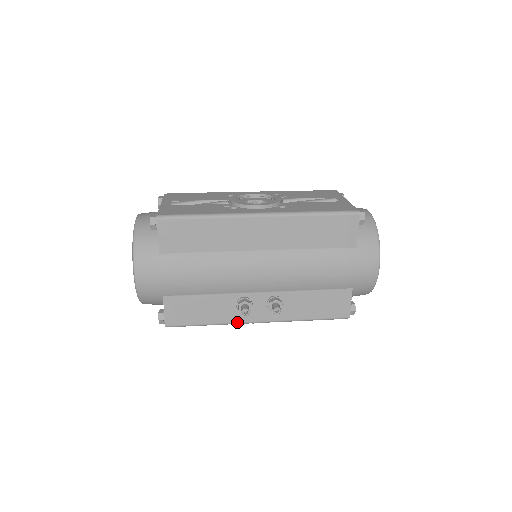
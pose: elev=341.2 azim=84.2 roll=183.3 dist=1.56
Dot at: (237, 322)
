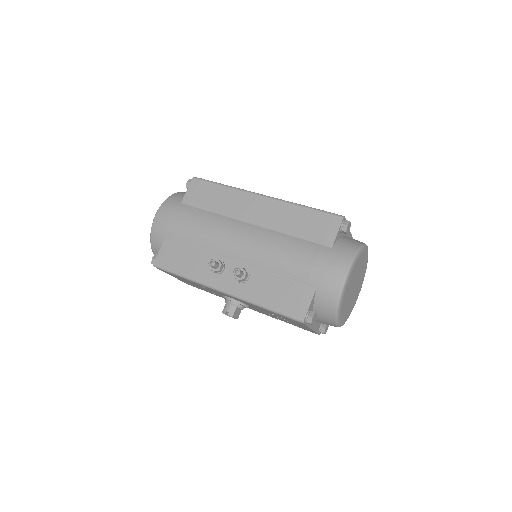
Dot at: (205, 282)
